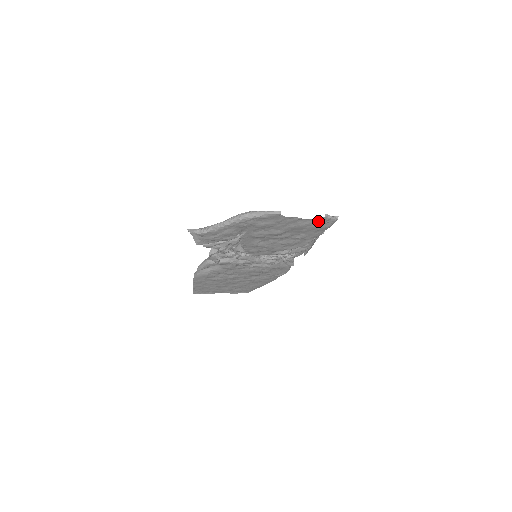
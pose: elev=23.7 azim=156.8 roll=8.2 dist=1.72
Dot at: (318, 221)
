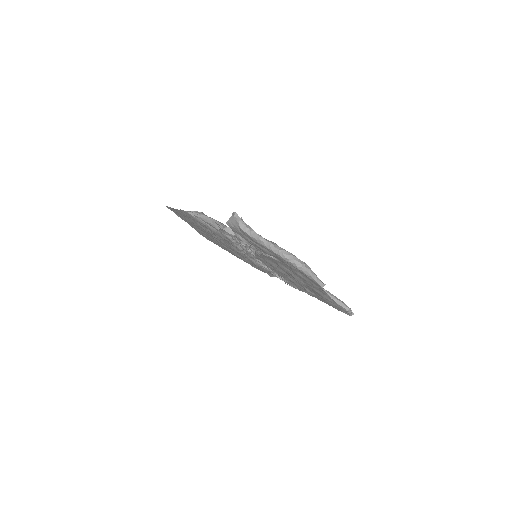
Dot at: (338, 306)
